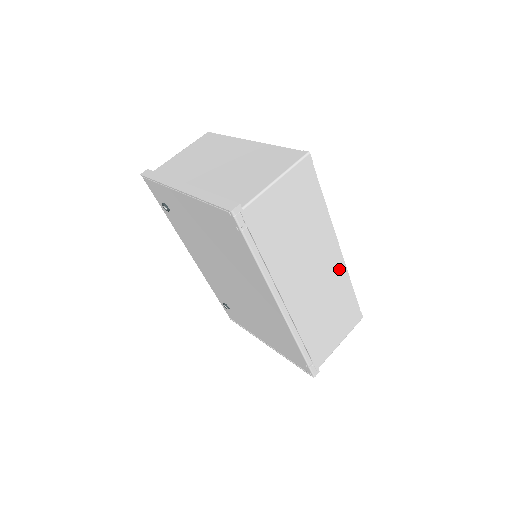
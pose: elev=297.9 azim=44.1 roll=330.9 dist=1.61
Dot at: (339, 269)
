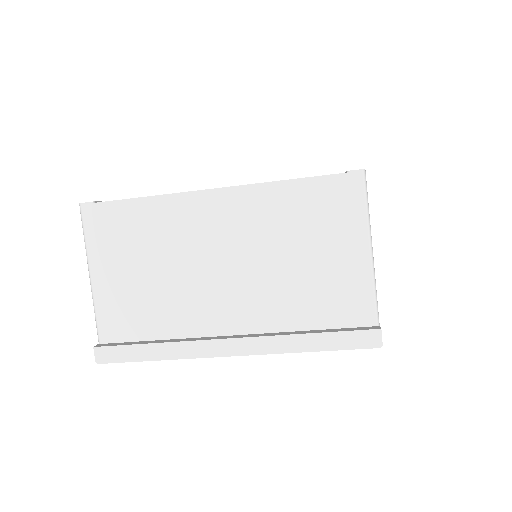
Dot at: occluded
